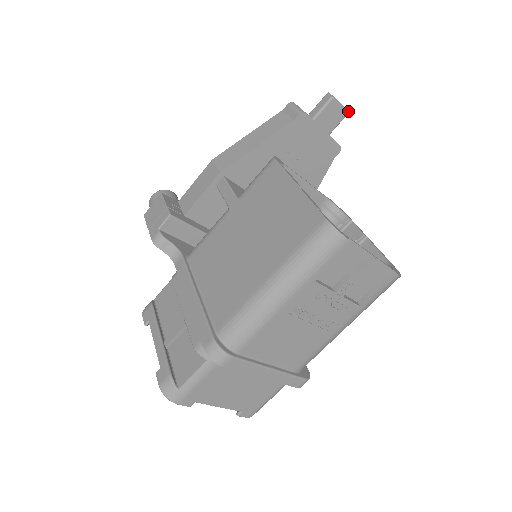
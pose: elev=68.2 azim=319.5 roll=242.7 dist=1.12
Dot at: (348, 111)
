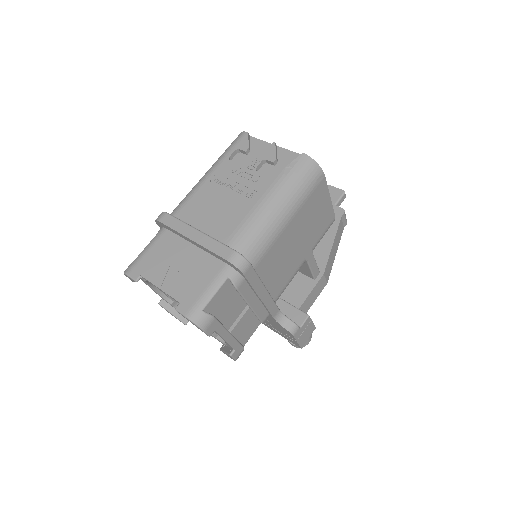
Dot at: (344, 191)
